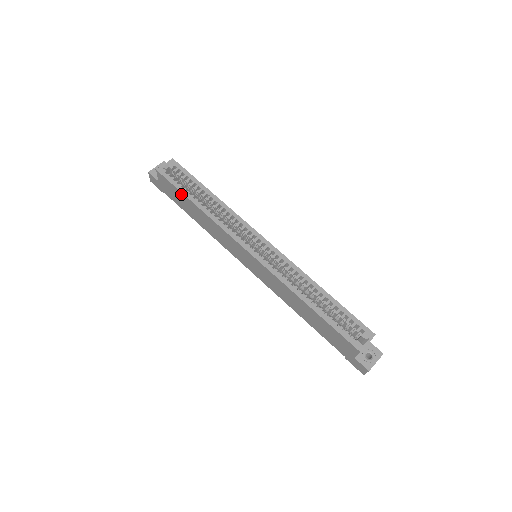
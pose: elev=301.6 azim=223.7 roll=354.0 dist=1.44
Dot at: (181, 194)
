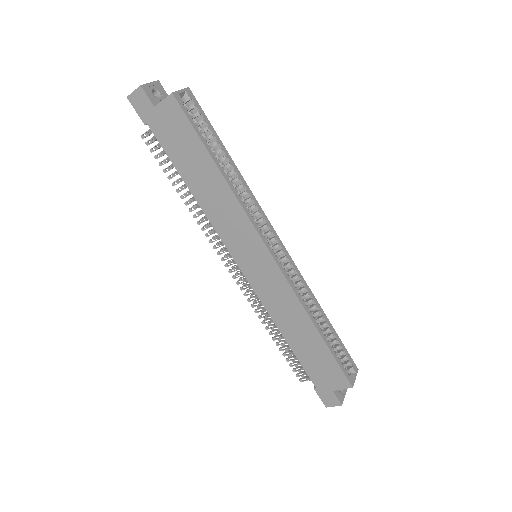
Dot at: (198, 144)
